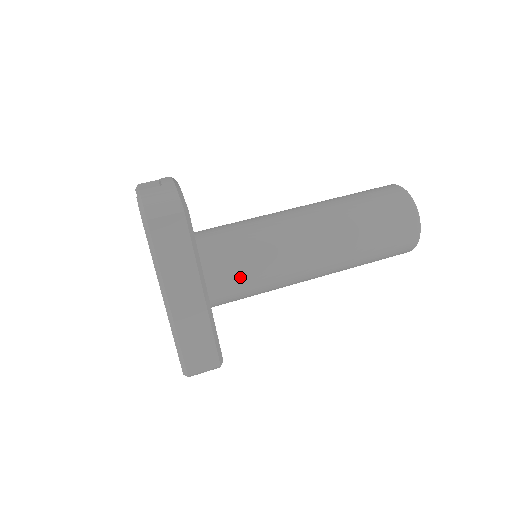
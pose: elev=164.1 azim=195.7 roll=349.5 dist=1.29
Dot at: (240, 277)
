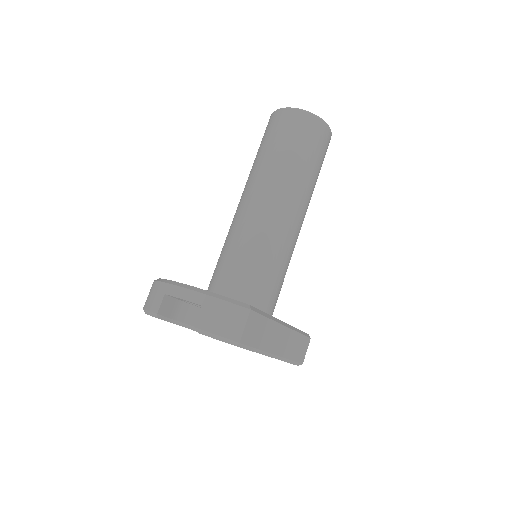
Dot at: (278, 287)
